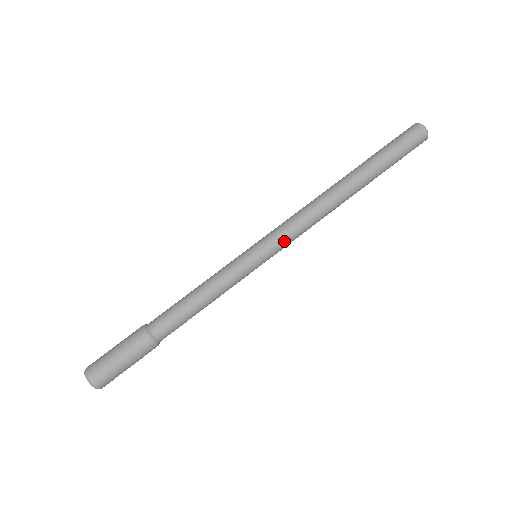
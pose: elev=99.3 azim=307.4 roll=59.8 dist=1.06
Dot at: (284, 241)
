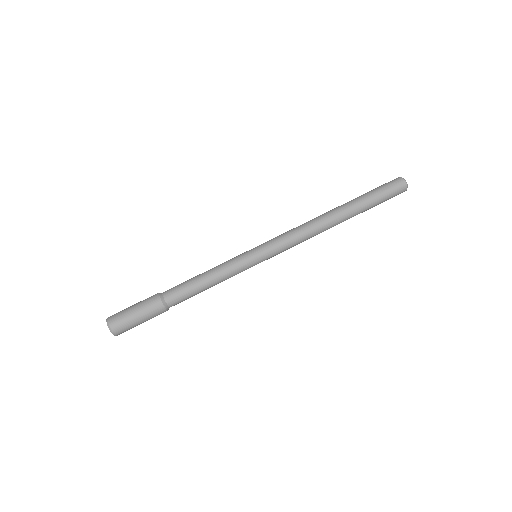
Dot at: (280, 248)
